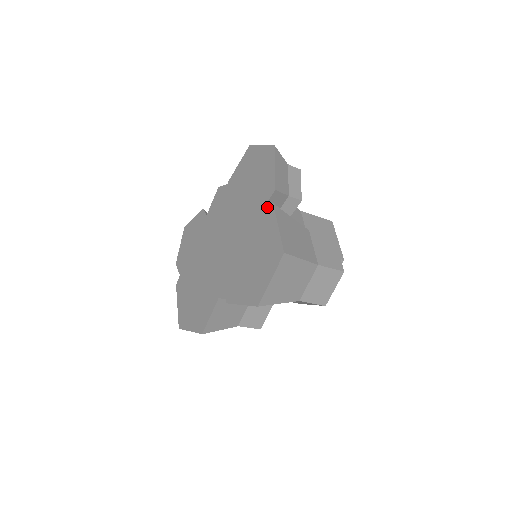
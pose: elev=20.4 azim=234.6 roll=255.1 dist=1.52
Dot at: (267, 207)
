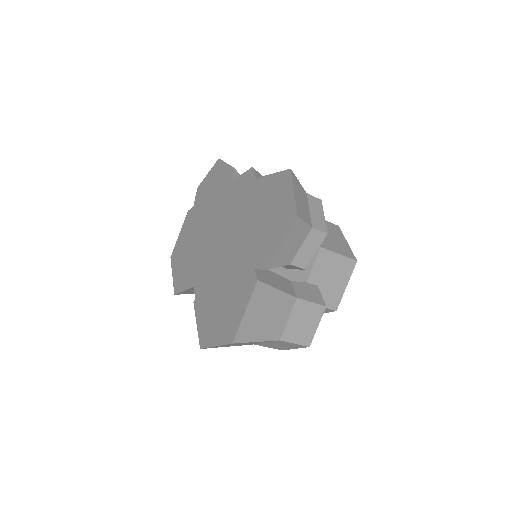
Dot at: (253, 274)
